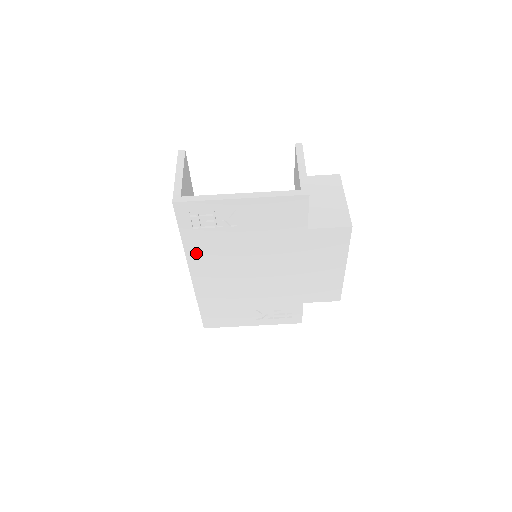
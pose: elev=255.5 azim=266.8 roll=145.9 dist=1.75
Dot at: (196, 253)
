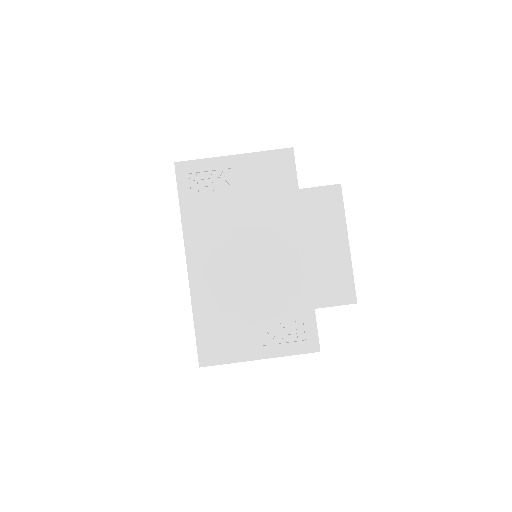
Dot at: (193, 228)
